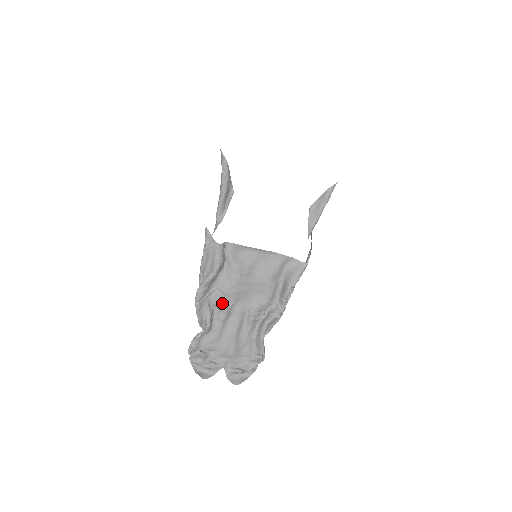
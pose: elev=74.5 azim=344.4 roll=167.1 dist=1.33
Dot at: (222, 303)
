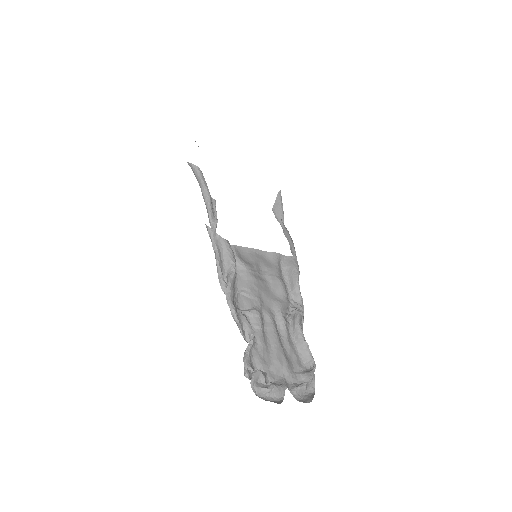
Dot at: (251, 308)
